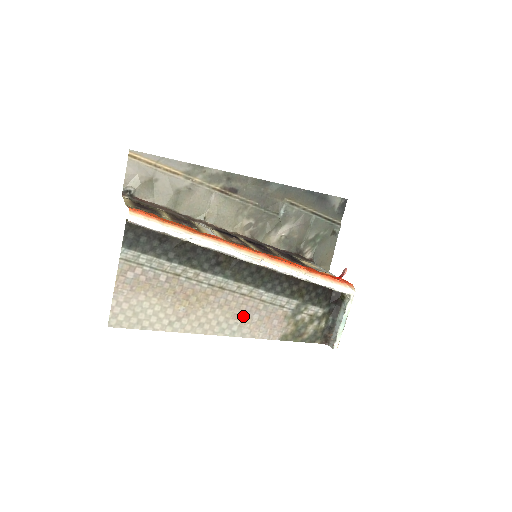
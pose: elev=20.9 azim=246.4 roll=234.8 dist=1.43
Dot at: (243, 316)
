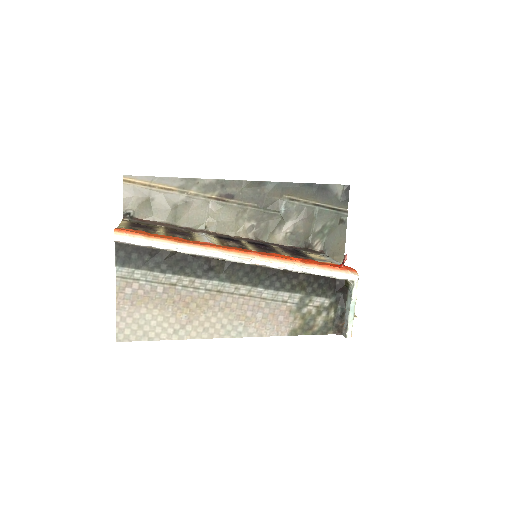
Dot at: (246, 316)
